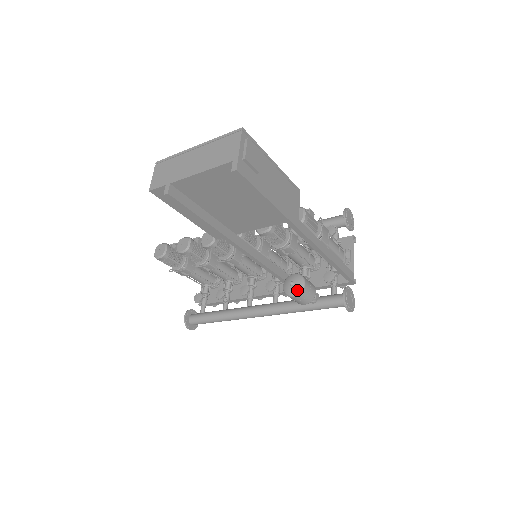
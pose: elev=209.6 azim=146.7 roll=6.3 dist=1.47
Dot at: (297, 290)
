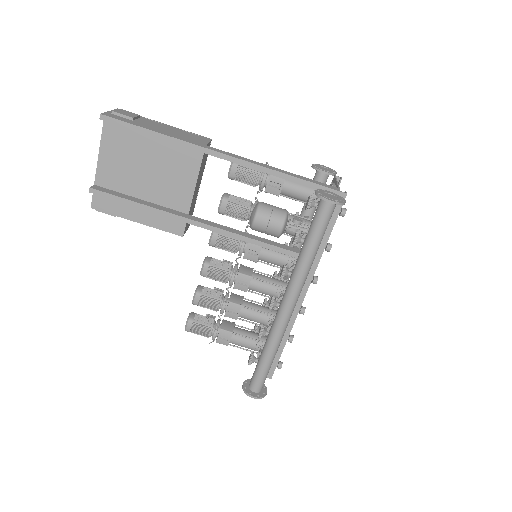
Dot at: (254, 211)
